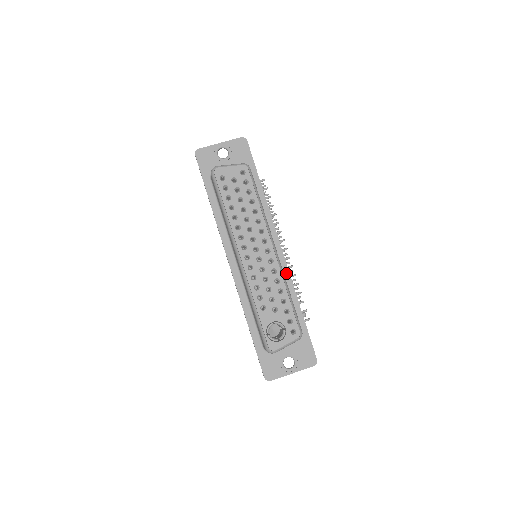
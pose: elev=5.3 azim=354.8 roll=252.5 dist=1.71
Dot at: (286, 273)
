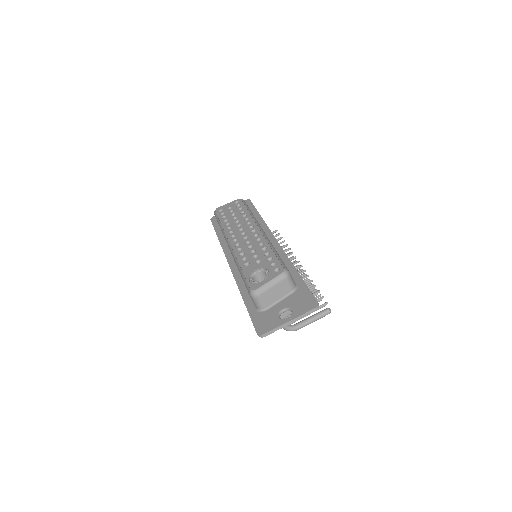
Dot at: (281, 252)
